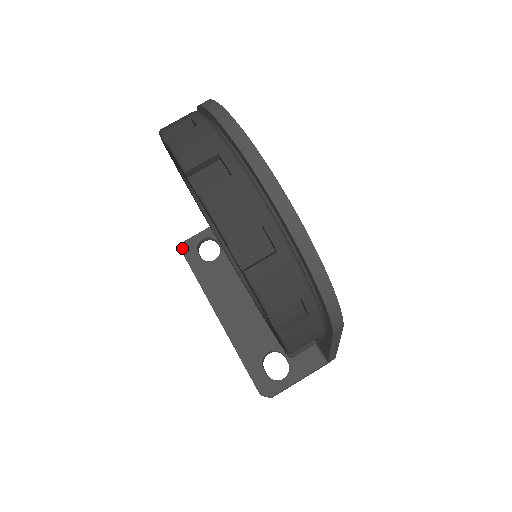
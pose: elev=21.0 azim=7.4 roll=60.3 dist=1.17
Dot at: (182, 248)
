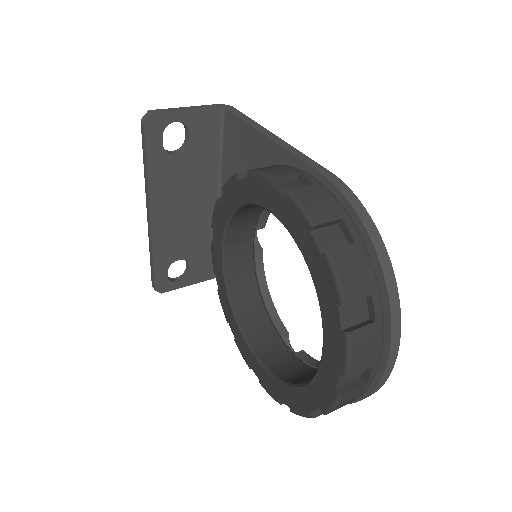
Dot at: (147, 122)
